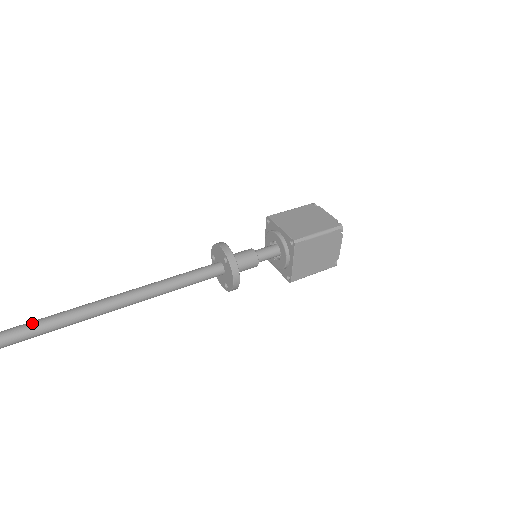
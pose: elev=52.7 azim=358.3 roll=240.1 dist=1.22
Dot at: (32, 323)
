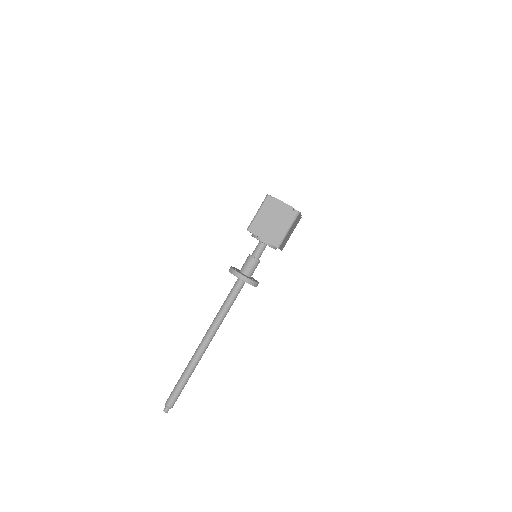
Dot at: (182, 374)
